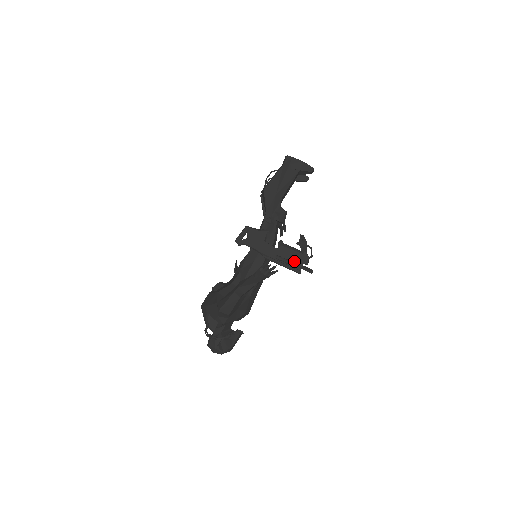
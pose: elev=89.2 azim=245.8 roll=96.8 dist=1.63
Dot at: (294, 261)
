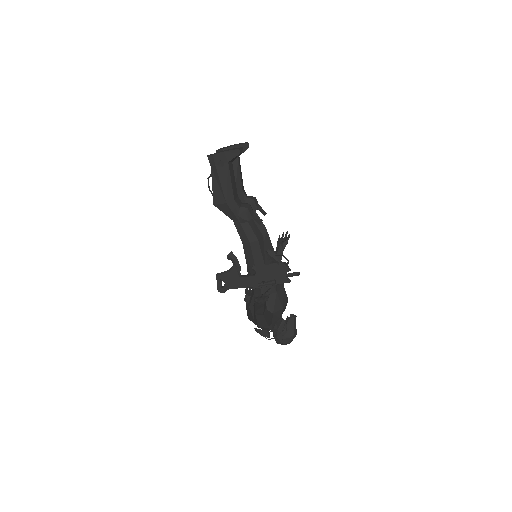
Dot at: (276, 276)
